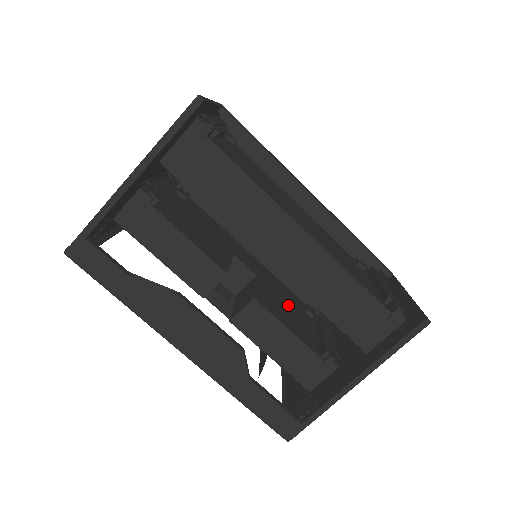
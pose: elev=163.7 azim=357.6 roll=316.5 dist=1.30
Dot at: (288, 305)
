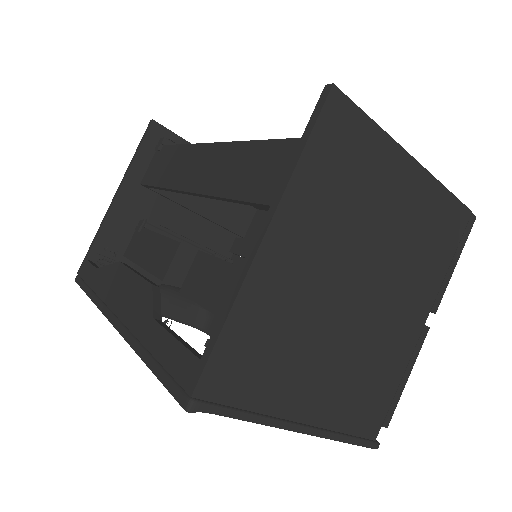
Dot at: occluded
